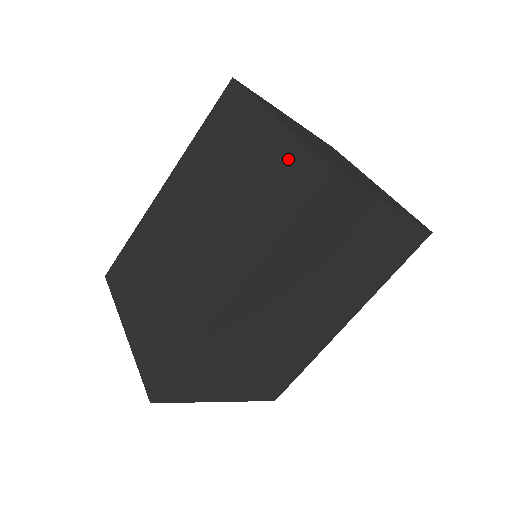
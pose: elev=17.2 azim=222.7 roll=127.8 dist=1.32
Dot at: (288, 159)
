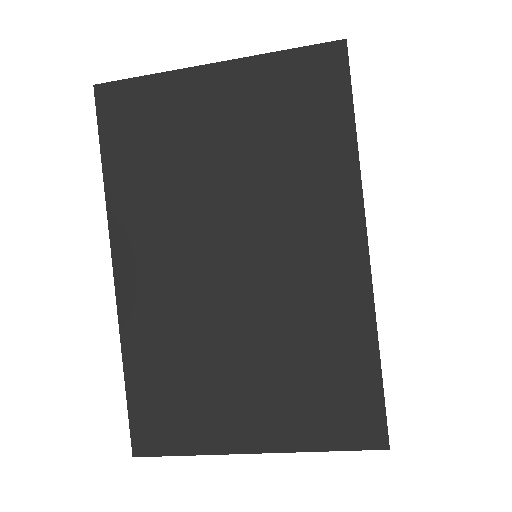
Dot at: occluded
